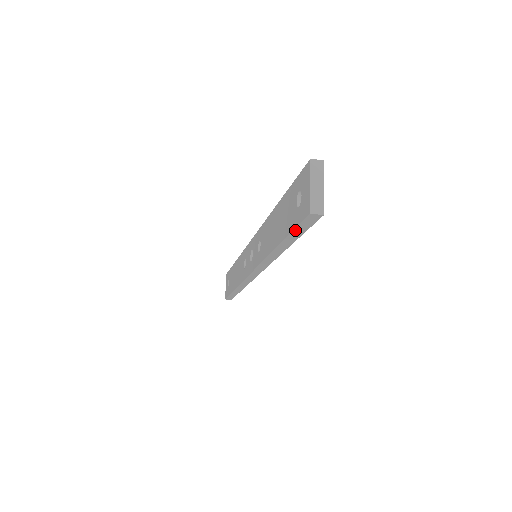
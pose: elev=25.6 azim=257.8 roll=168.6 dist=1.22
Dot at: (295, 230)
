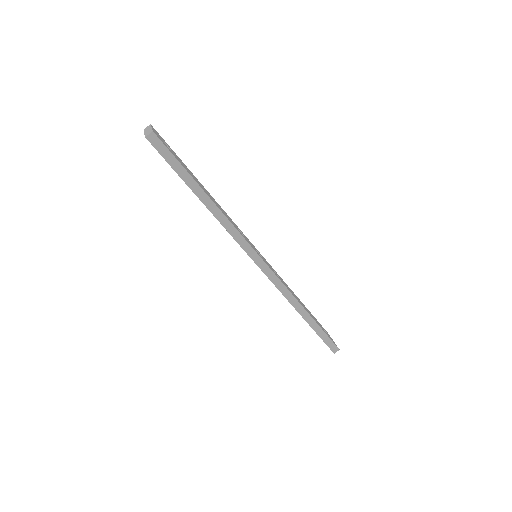
Dot at: (171, 165)
